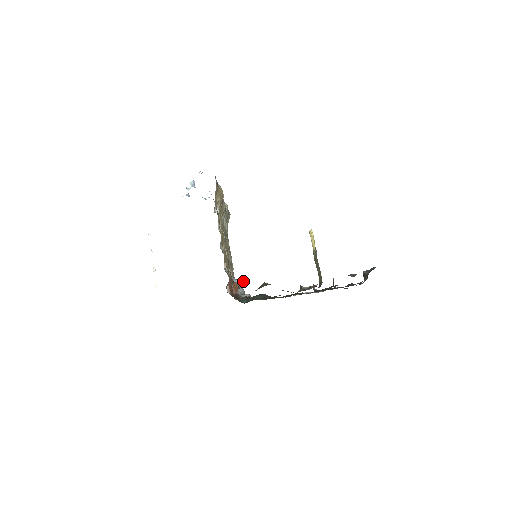
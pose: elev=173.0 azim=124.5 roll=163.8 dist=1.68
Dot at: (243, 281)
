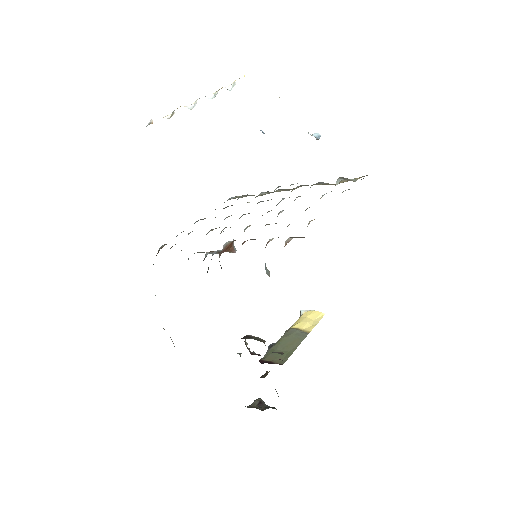
Dot at: occluded
